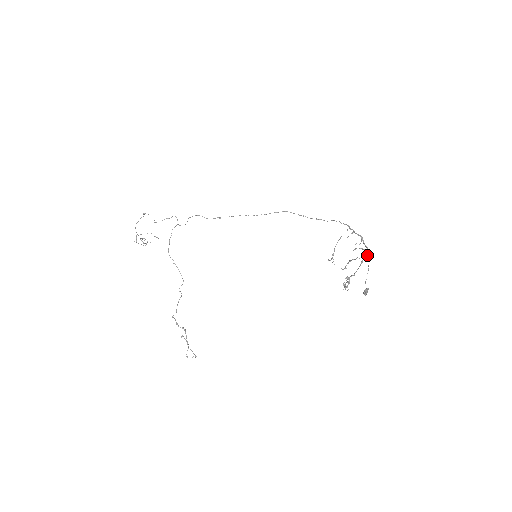
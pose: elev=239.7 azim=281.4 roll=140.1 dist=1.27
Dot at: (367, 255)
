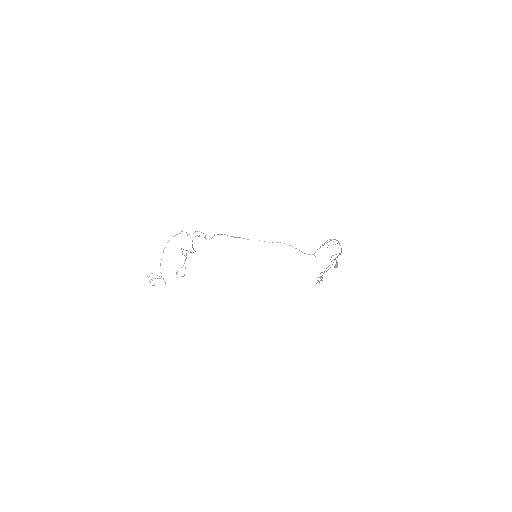
Dot at: (340, 253)
